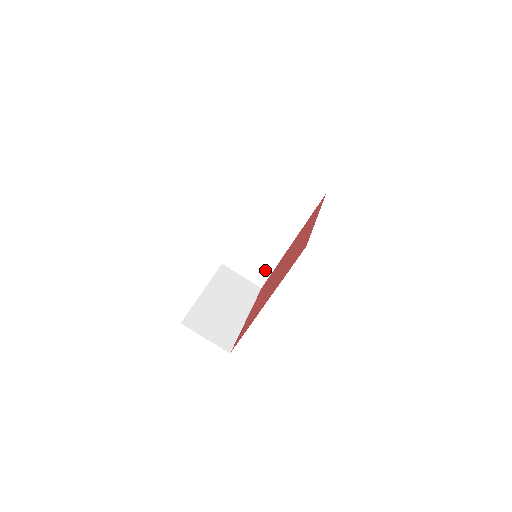
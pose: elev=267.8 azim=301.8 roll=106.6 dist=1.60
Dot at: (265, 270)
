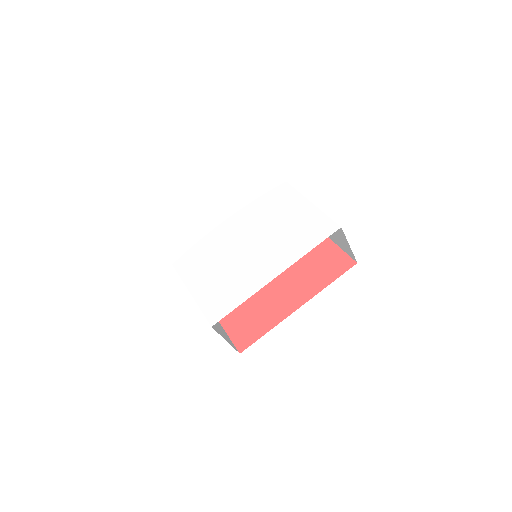
Dot at: occluded
